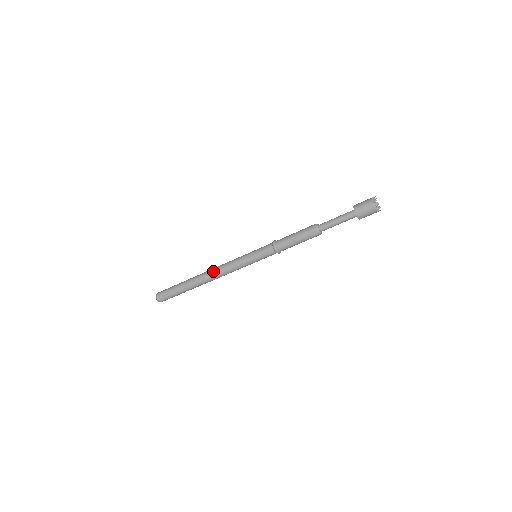
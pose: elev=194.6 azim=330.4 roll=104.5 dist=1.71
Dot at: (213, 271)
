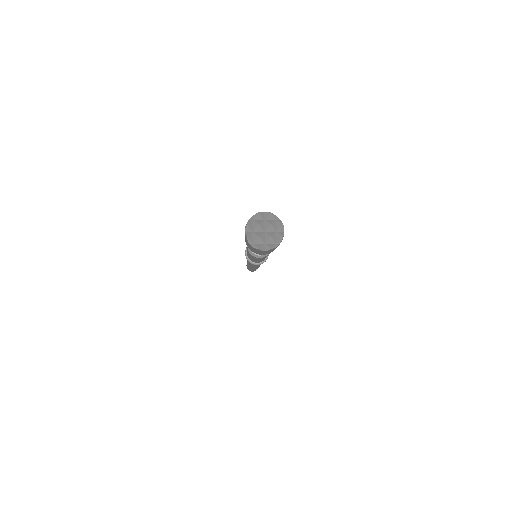
Dot at: occluded
